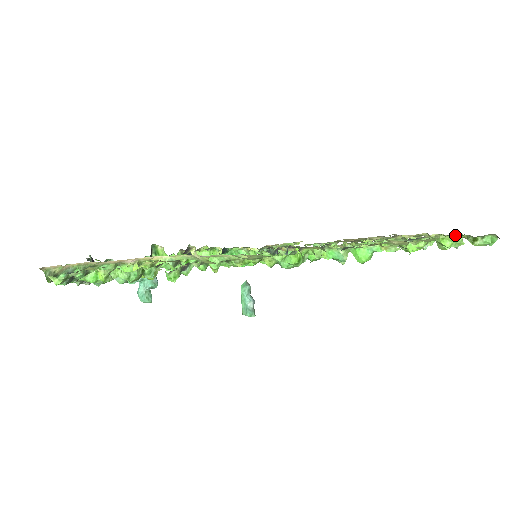
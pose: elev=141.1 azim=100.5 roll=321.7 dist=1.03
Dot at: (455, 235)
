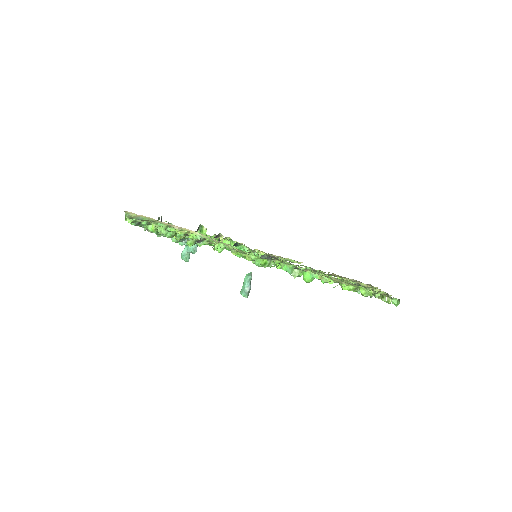
Dot at: occluded
